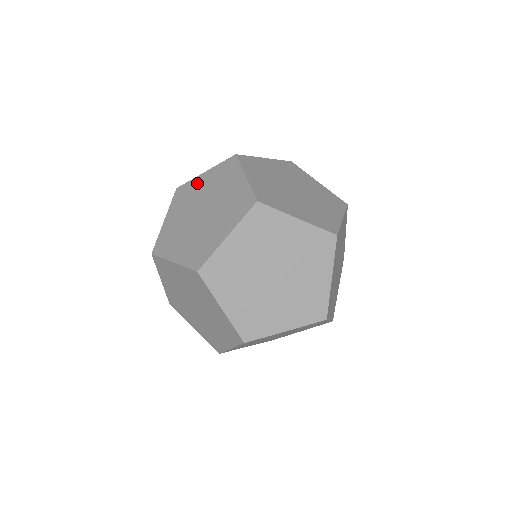
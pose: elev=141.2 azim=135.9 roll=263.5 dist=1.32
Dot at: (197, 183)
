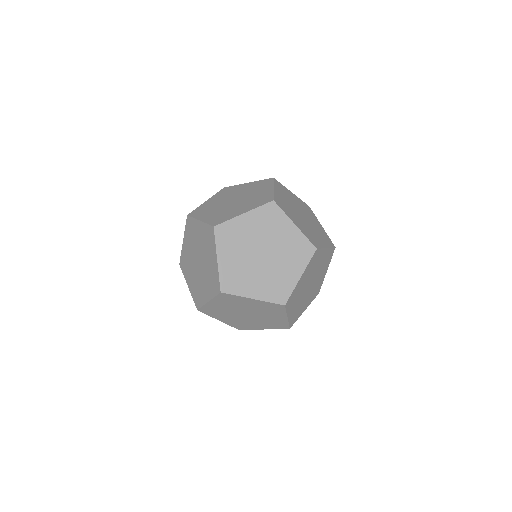
Dot at: (207, 204)
